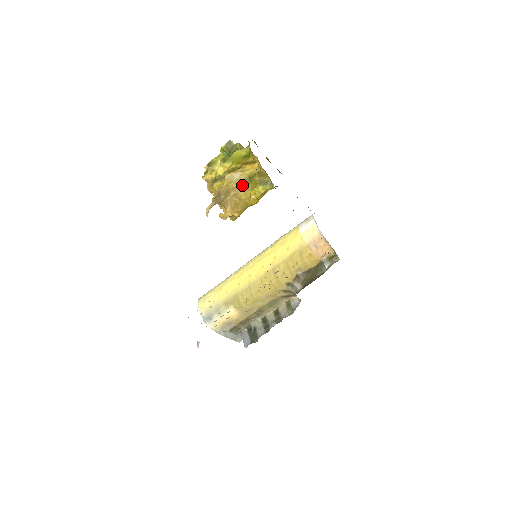
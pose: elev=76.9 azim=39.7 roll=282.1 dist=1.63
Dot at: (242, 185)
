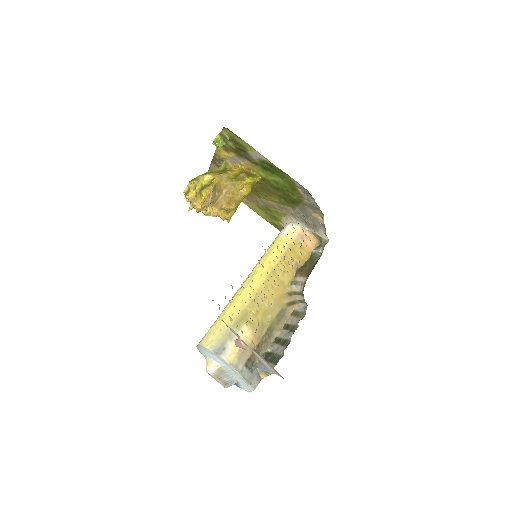
Dot at: (231, 183)
